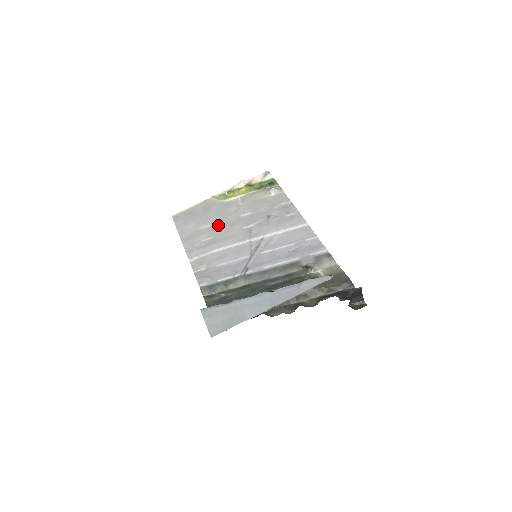
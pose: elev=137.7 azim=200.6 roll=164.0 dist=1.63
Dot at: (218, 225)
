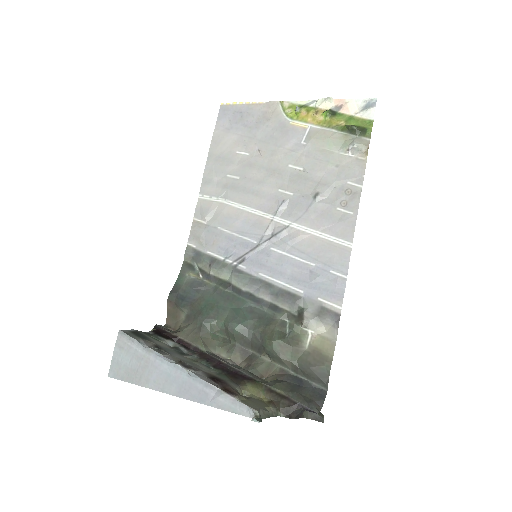
Dot at: (256, 162)
